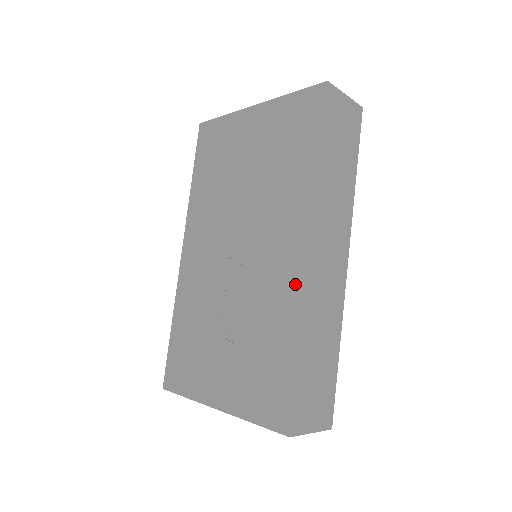
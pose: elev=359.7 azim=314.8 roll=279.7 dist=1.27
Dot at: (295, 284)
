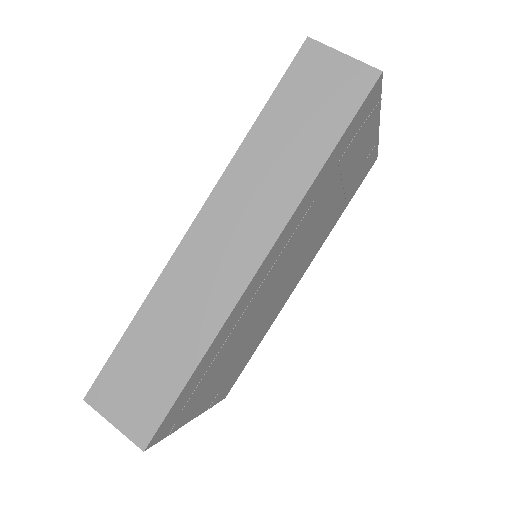
Dot at: occluded
